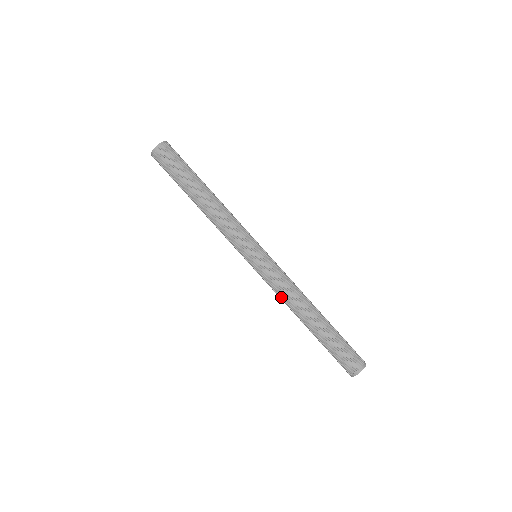
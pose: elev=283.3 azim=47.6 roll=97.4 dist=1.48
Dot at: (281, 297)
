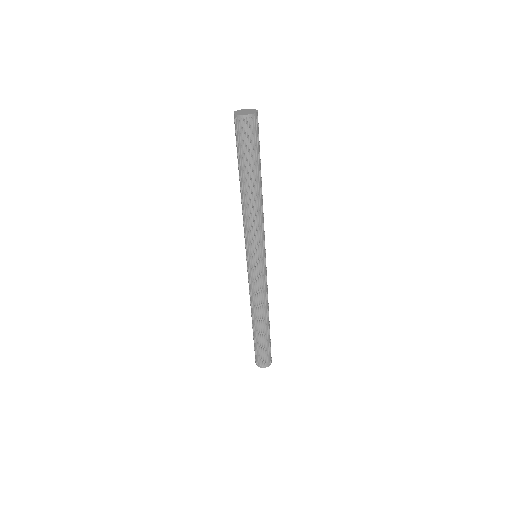
Dot at: (250, 295)
